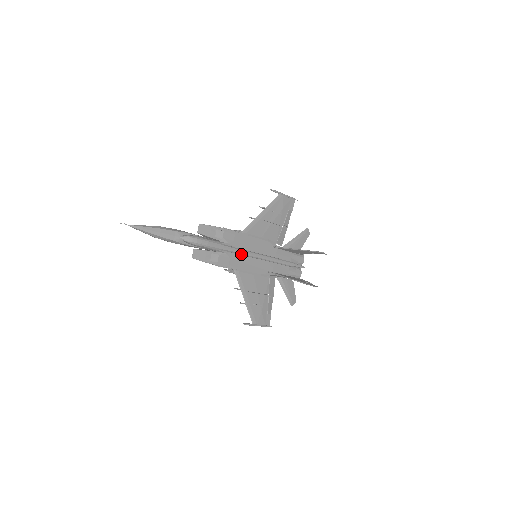
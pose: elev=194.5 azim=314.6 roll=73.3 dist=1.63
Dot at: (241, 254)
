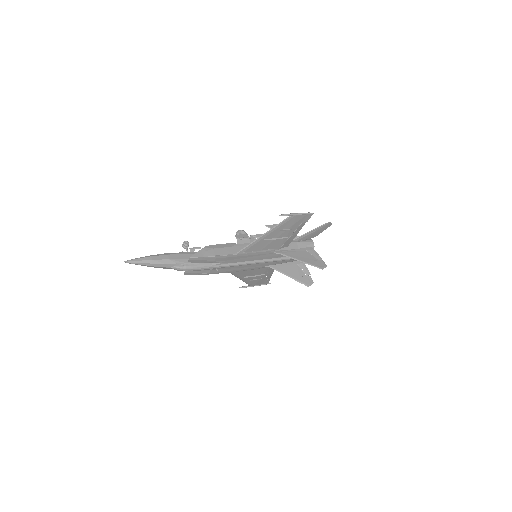
Dot at: (235, 266)
